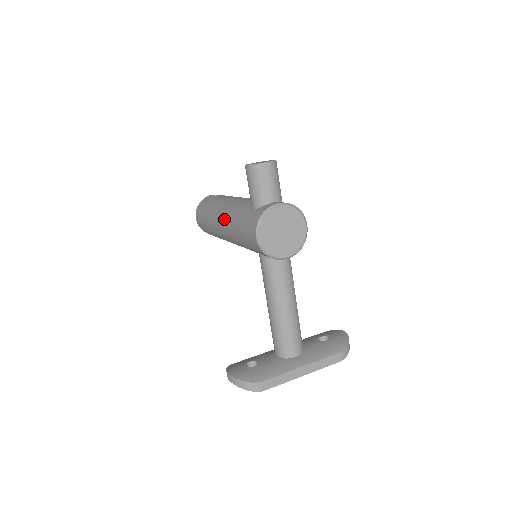
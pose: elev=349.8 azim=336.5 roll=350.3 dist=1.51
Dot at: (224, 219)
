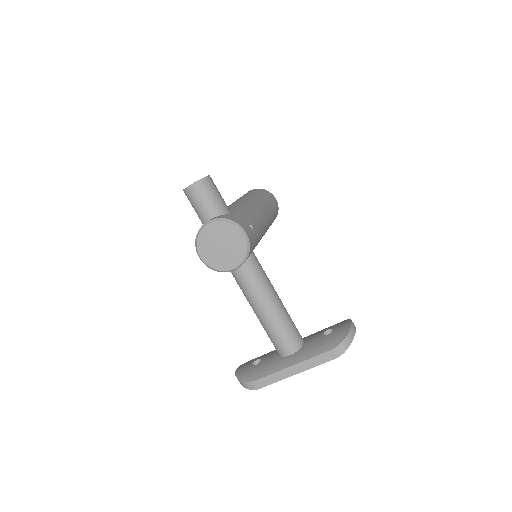
Dot at: occluded
